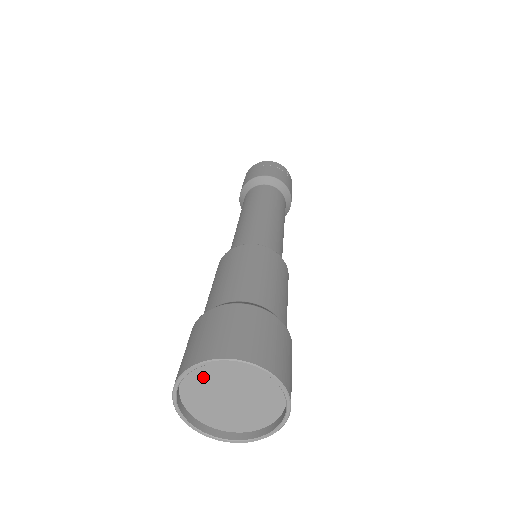
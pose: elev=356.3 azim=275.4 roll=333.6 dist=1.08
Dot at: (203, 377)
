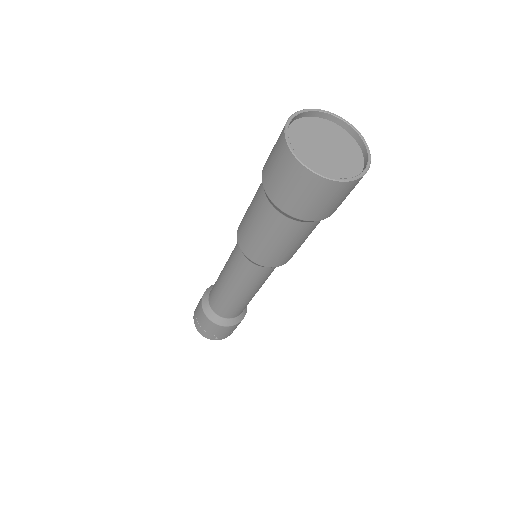
Dot at: (305, 129)
